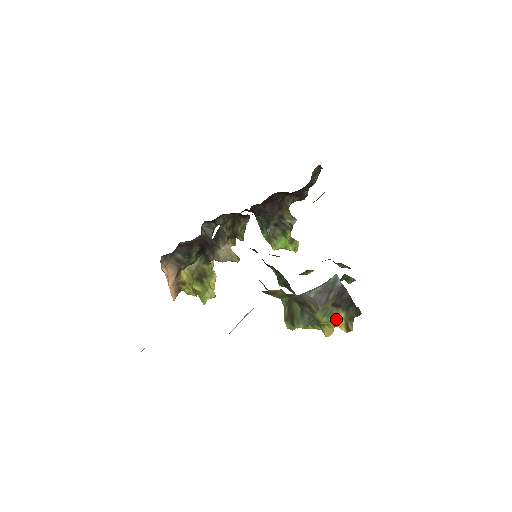
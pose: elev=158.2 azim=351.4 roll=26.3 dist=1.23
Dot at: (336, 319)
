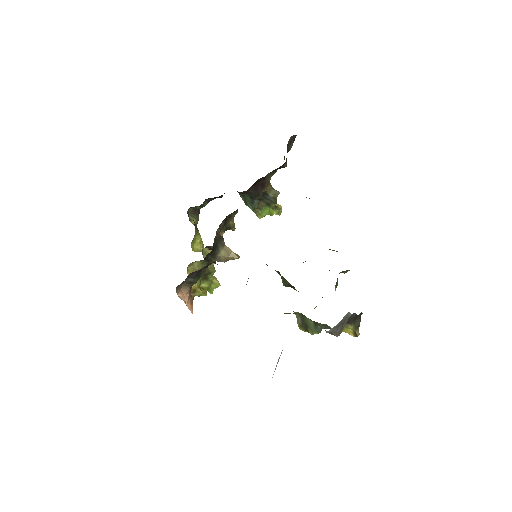
Dot at: (345, 329)
